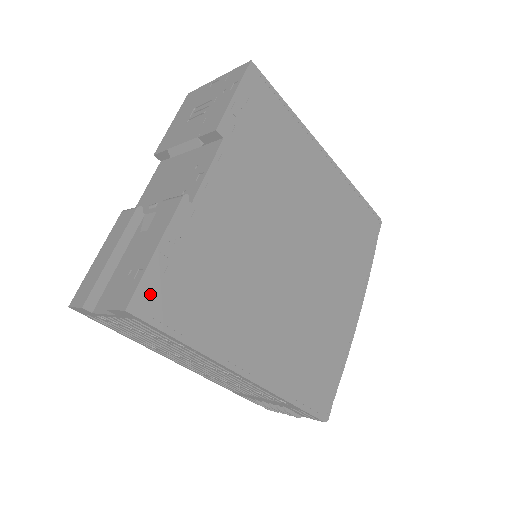
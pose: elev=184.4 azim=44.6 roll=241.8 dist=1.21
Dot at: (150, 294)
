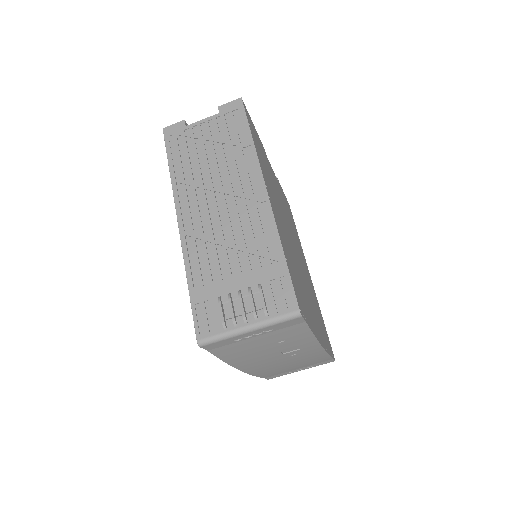
Dot at: (248, 116)
